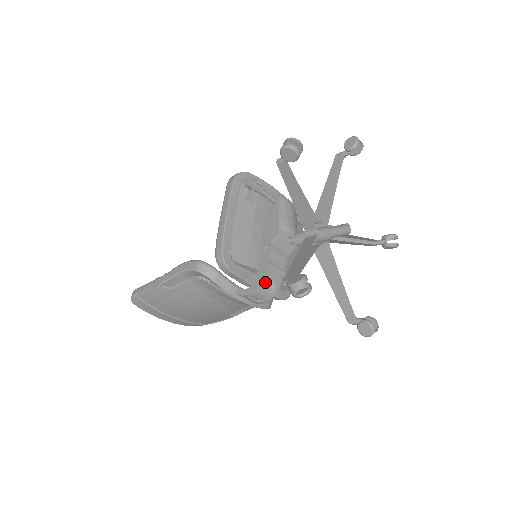
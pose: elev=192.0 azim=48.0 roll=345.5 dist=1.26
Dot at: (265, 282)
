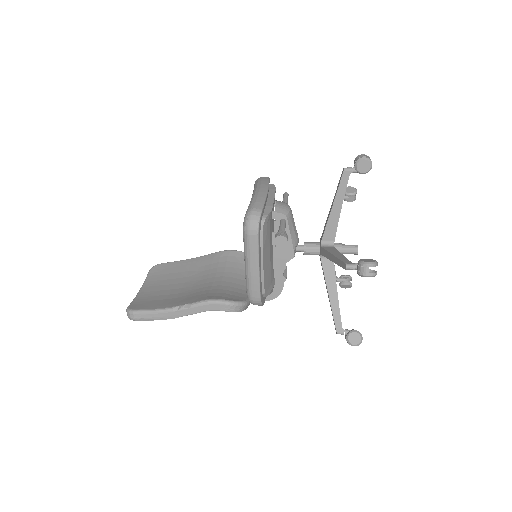
Dot at: occluded
